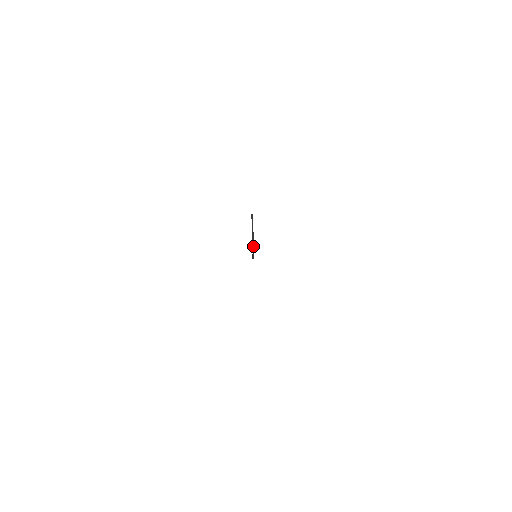
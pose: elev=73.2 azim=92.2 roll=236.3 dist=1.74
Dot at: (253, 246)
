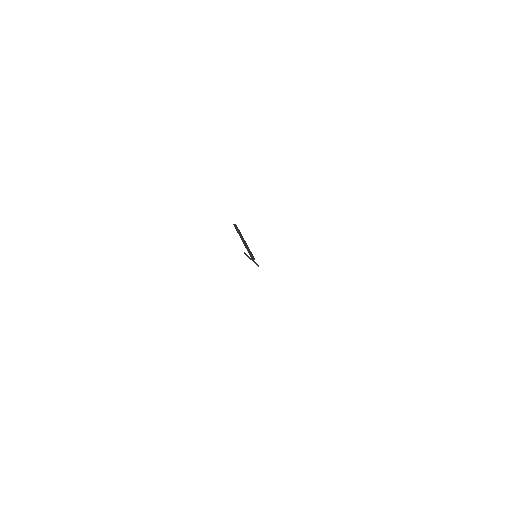
Dot at: (248, 249)
